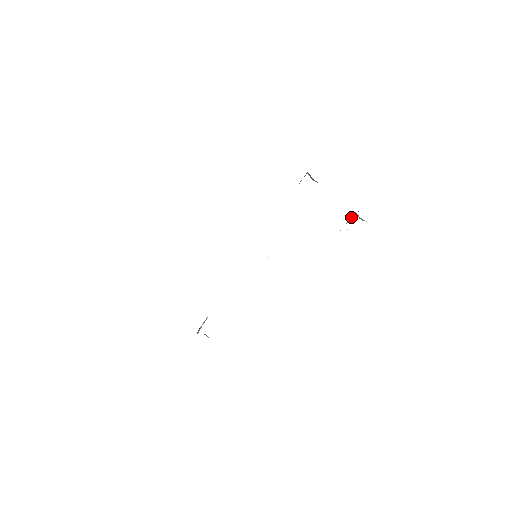
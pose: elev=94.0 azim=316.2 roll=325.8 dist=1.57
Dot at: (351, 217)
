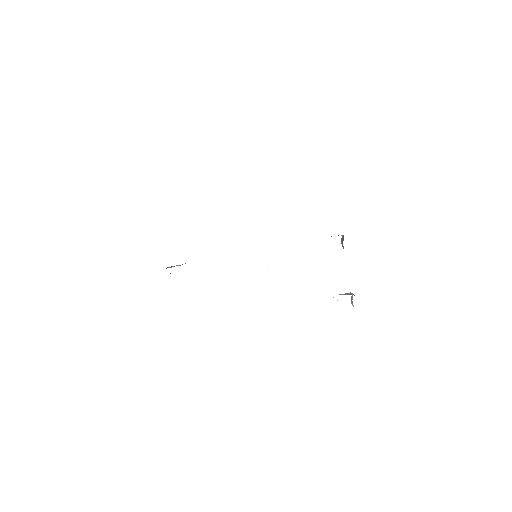
Dot at: (346, 294)
